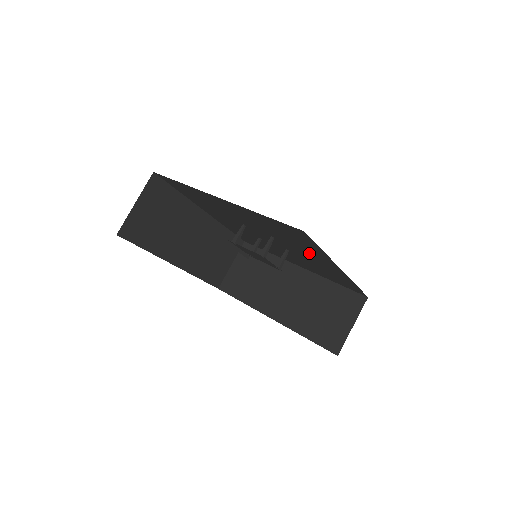
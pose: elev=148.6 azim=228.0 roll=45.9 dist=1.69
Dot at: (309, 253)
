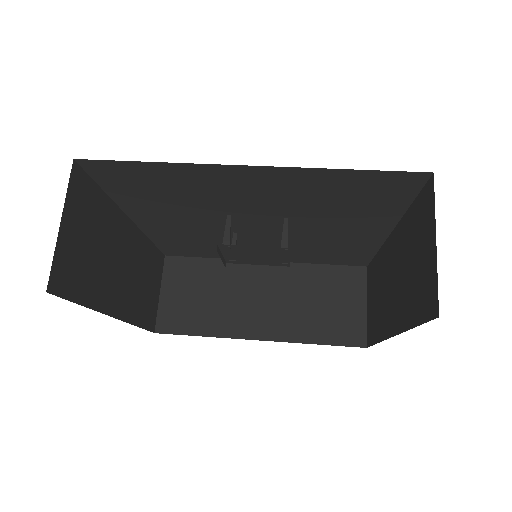
Dot at: (349, 223)
